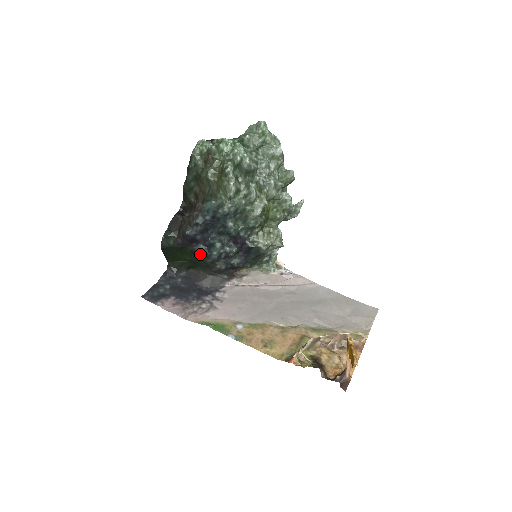
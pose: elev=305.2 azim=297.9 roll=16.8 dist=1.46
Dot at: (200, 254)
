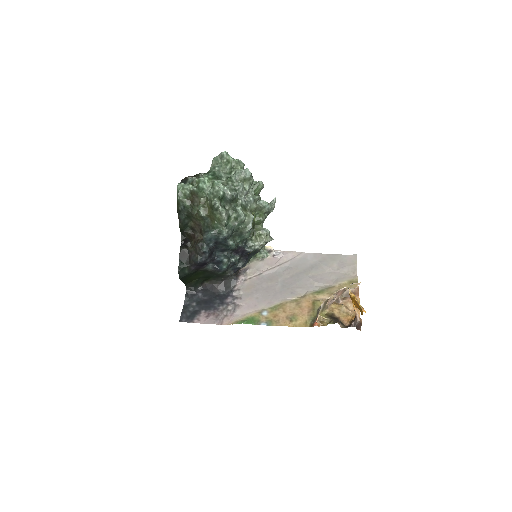
Dot at: (212, 271)
